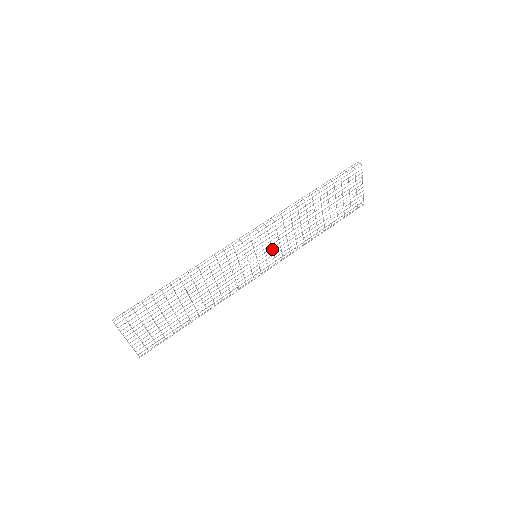
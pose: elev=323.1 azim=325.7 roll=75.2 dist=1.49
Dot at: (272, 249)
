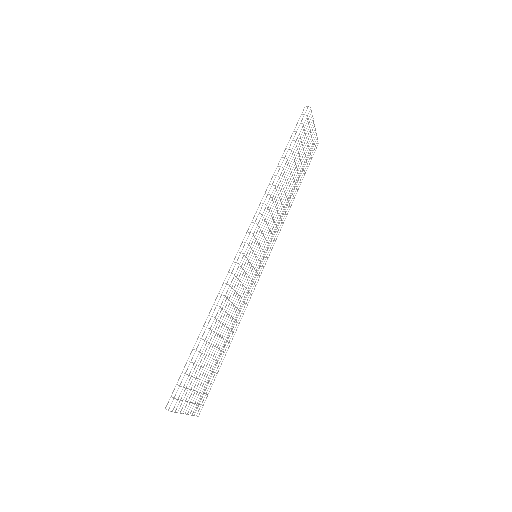
Dot at: (266, 240)
